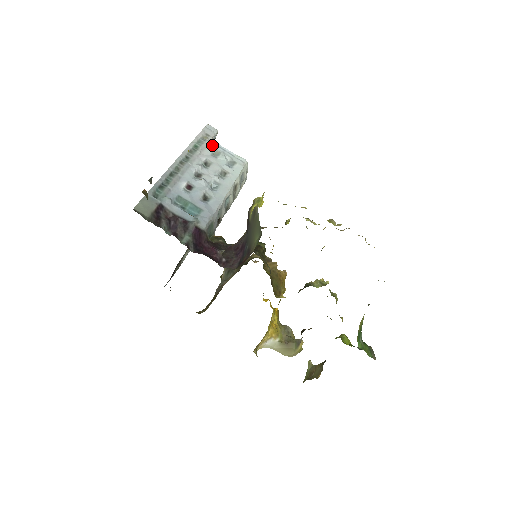
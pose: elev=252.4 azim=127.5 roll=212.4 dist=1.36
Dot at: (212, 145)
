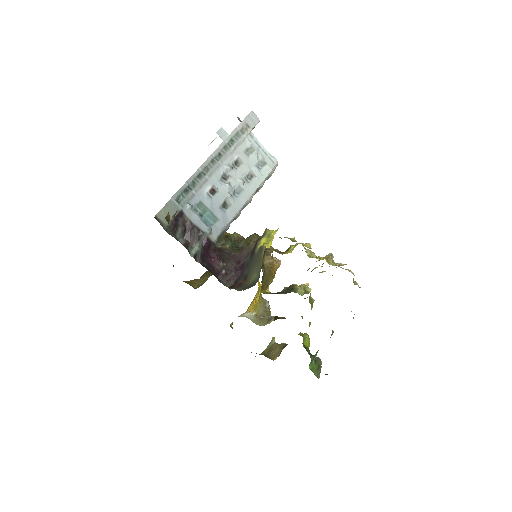
Dot at: (249, 139)
